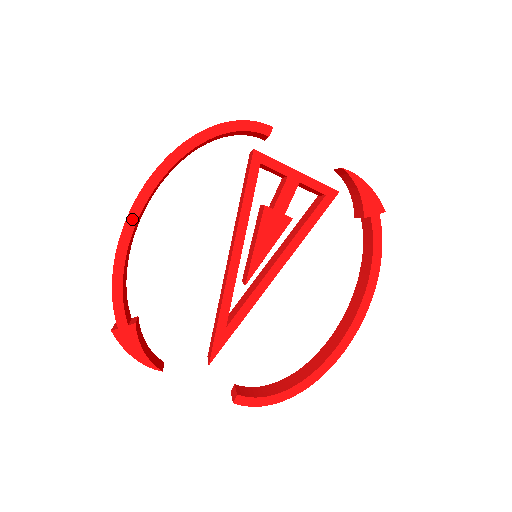
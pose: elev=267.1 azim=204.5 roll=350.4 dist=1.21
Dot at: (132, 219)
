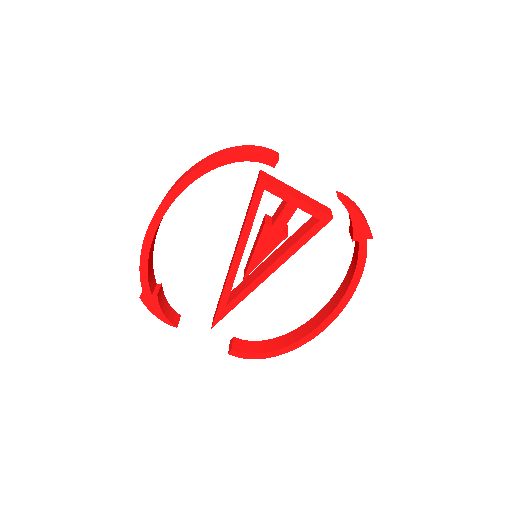
Dot at: (155, 223)
